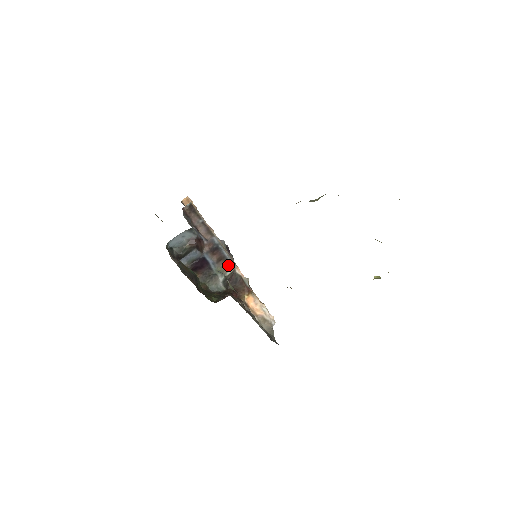
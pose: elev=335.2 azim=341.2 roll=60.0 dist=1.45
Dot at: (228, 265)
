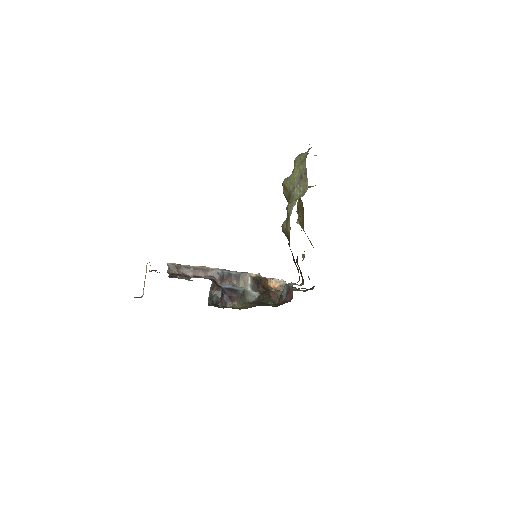
Dot at: (244, 278)
